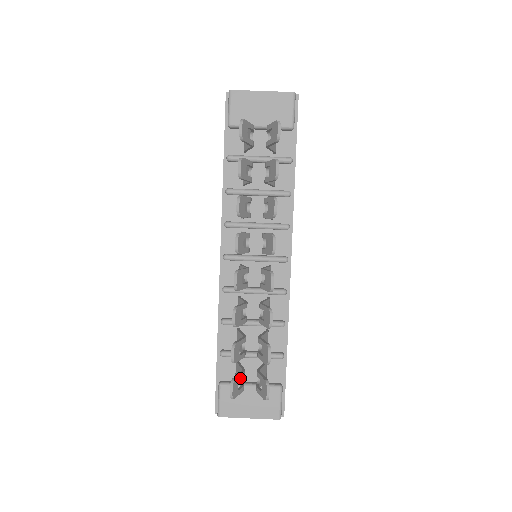
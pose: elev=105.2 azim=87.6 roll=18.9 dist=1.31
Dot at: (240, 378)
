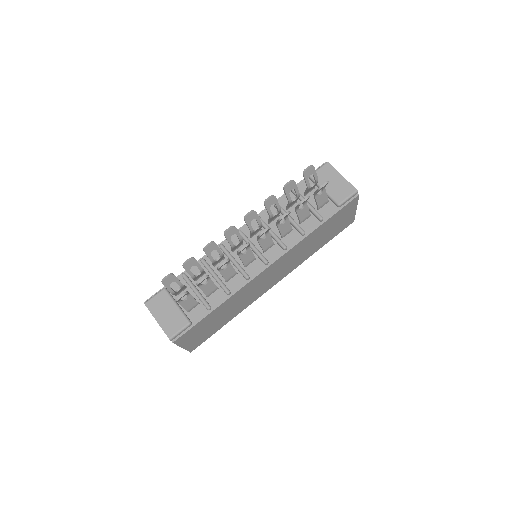
Dot at: (177, 282)
